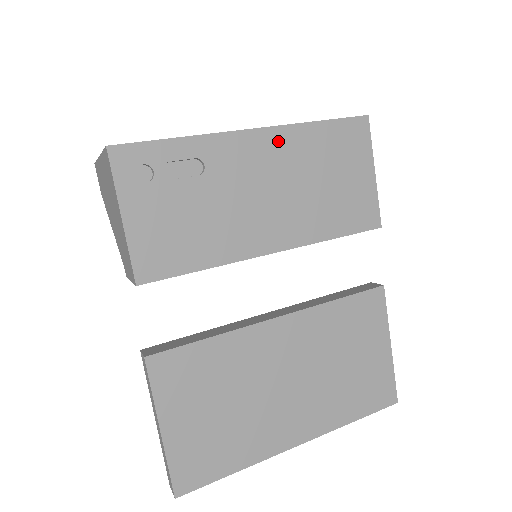
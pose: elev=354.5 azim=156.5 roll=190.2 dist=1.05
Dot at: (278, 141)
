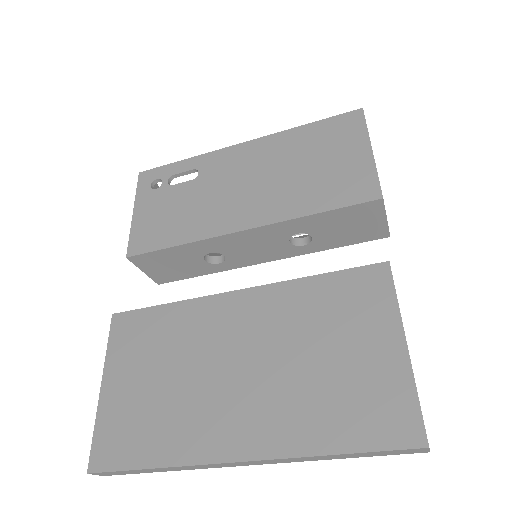
Dot at: (263, 146)
